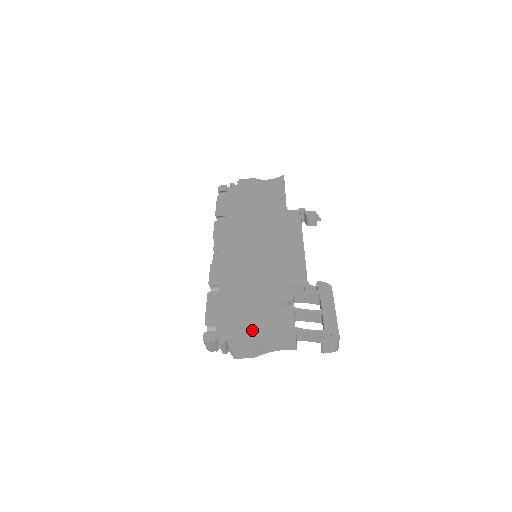
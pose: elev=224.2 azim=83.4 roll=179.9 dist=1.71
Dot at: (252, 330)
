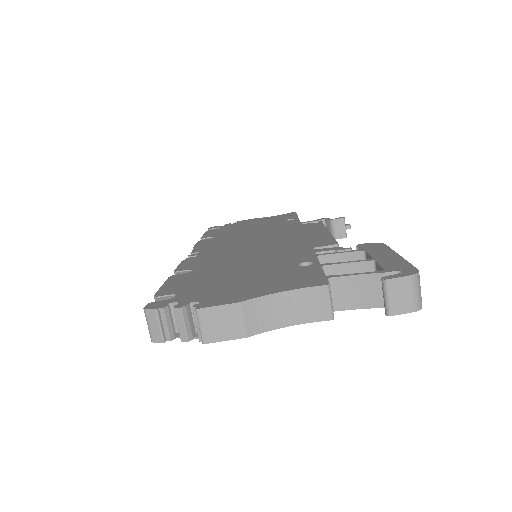
Dot at: (241, 288)
